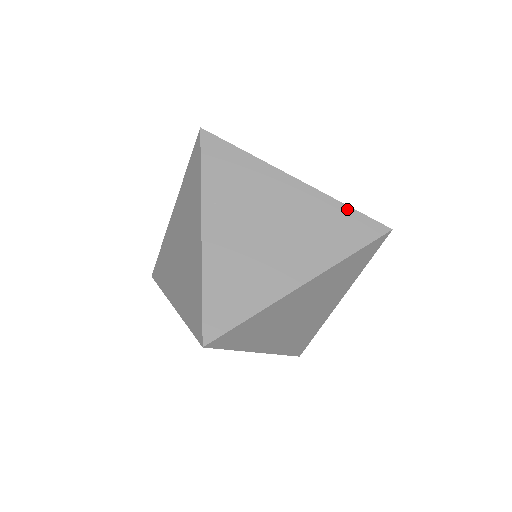
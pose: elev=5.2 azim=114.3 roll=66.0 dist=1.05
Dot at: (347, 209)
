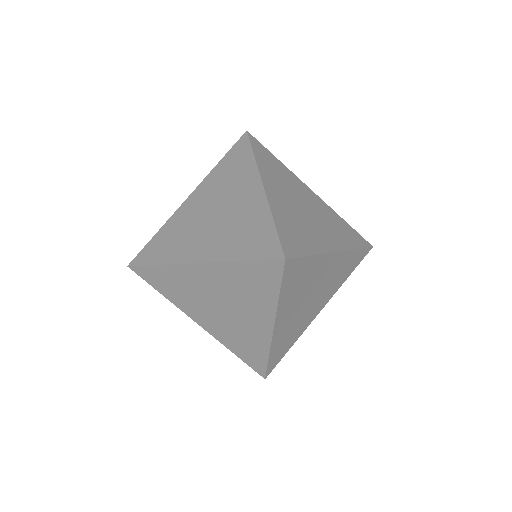
Dot at: (243, 264)
